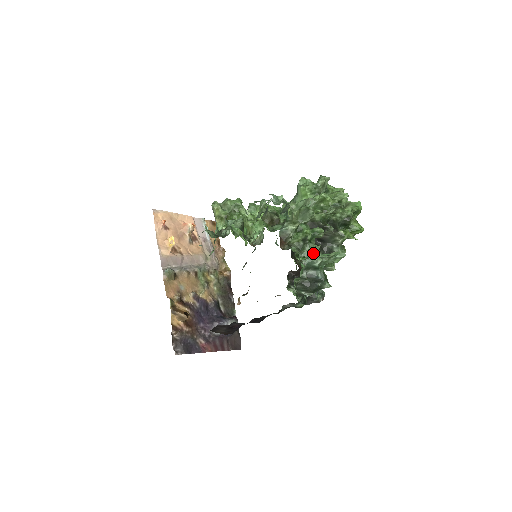
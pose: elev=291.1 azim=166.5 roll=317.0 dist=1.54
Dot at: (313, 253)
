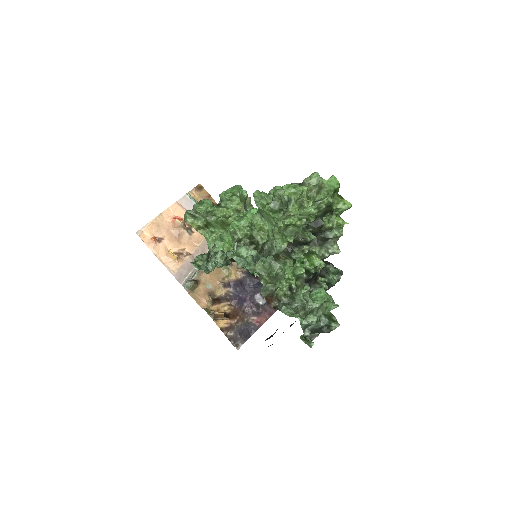
Dot at: (305, 301)
